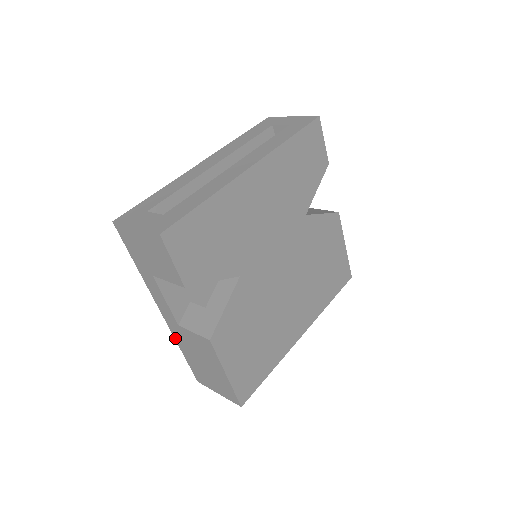
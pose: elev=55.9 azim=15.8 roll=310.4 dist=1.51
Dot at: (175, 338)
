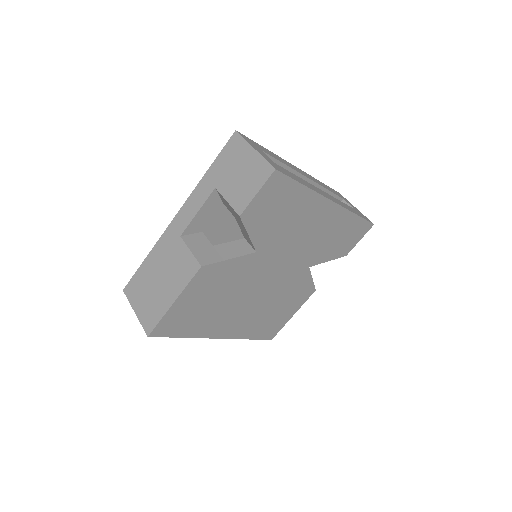
Dot at: (157, 243)
